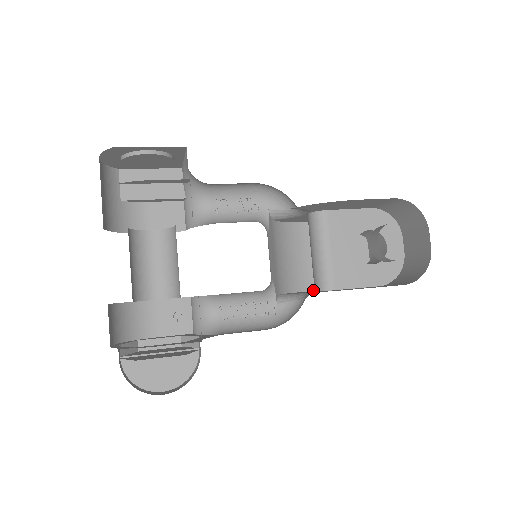
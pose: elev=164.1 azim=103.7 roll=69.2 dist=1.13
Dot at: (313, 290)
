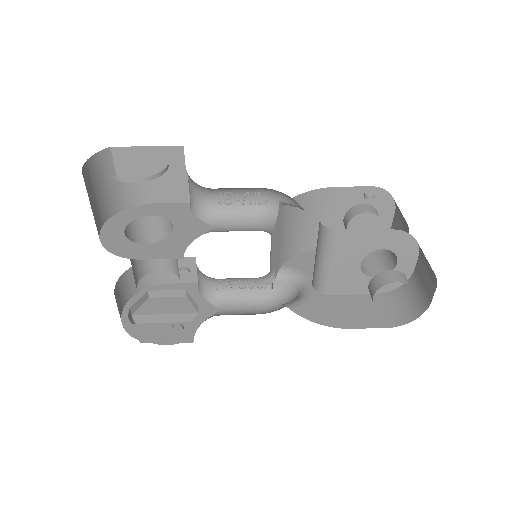
Dot at: occluded
